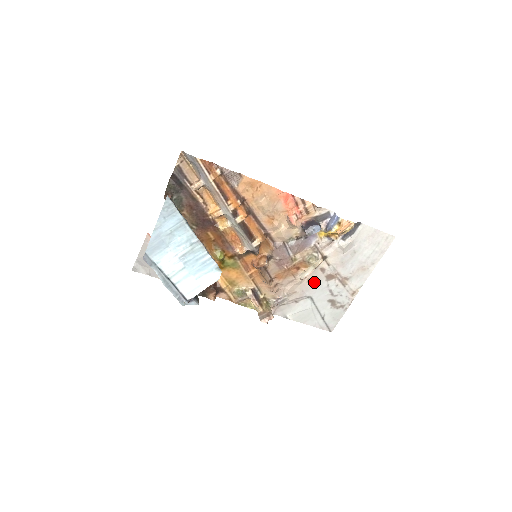
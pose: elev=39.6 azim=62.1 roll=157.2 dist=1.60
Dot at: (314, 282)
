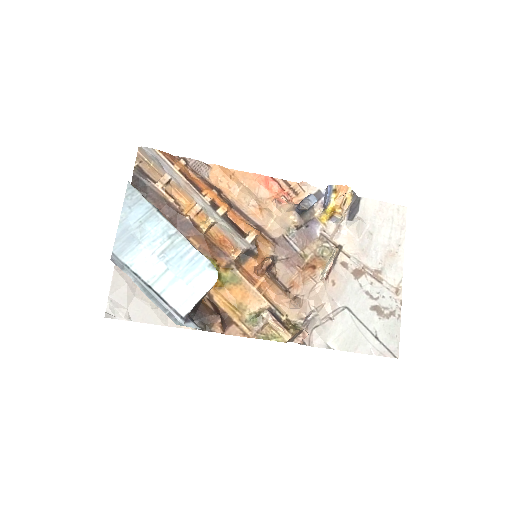
Dot at: (341, 284)
